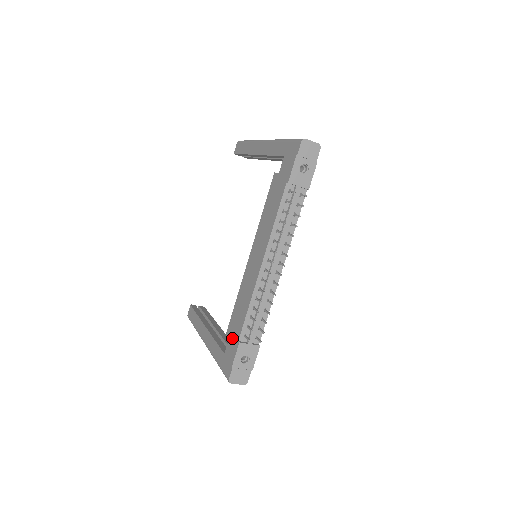
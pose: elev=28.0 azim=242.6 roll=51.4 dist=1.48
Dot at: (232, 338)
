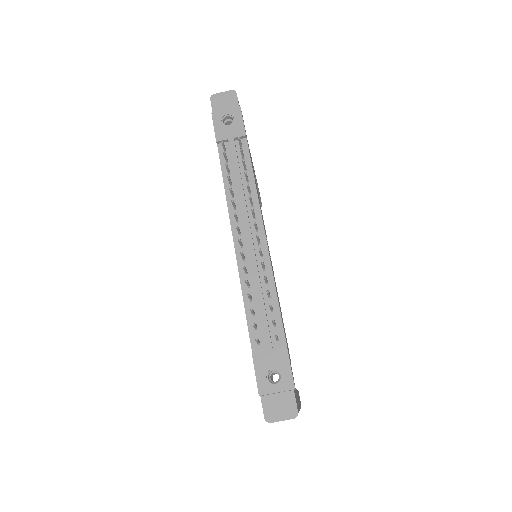
Dot at: occluded
